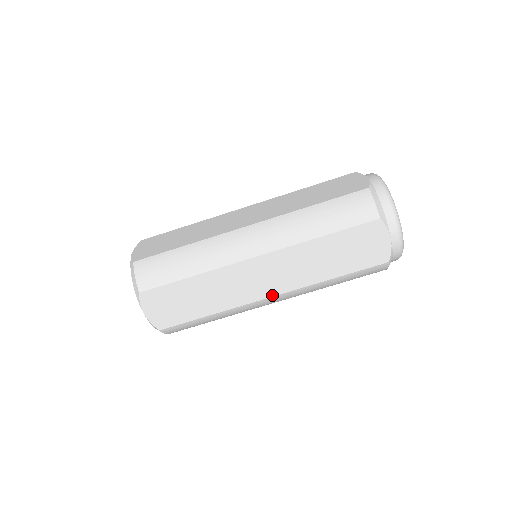
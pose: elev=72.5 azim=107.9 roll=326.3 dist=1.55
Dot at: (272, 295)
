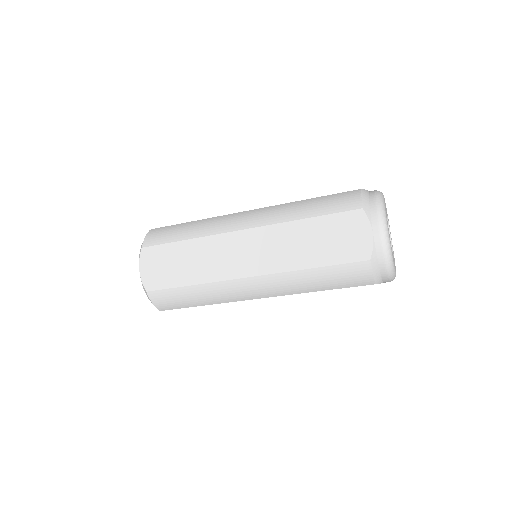
Dot at: occluded
